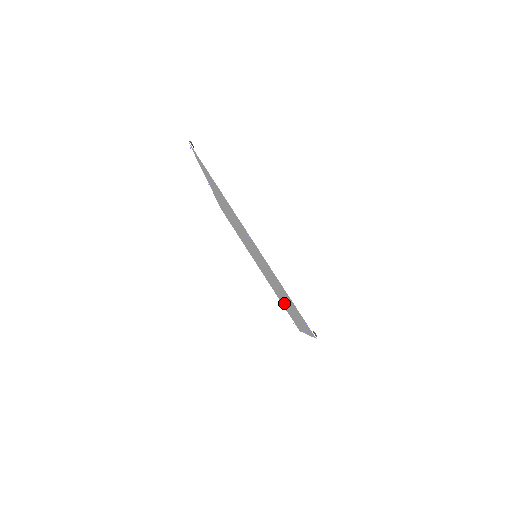
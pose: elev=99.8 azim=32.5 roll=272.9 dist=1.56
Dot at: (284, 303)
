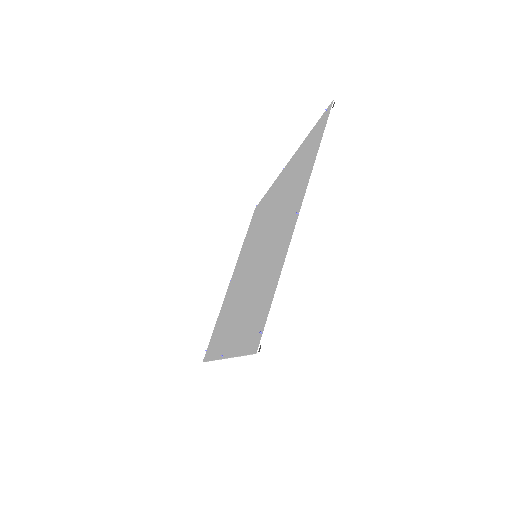
Dot at: (227, 320)
